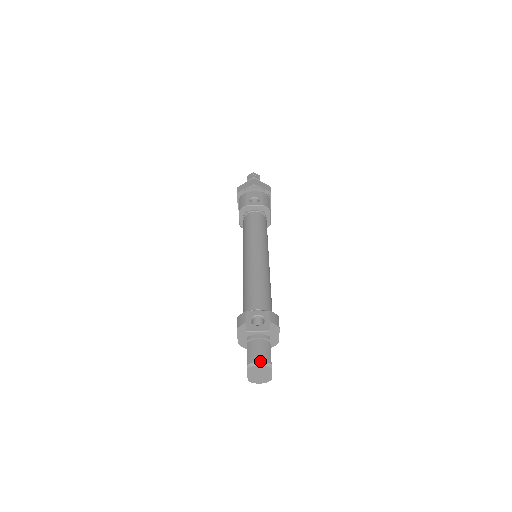
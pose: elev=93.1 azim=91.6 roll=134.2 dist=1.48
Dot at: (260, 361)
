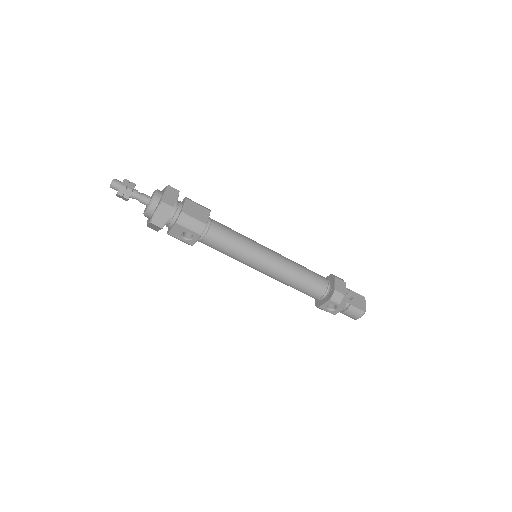
Dot at: occluded
